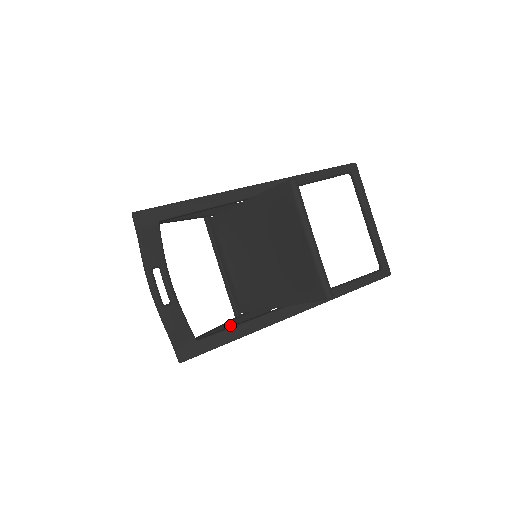
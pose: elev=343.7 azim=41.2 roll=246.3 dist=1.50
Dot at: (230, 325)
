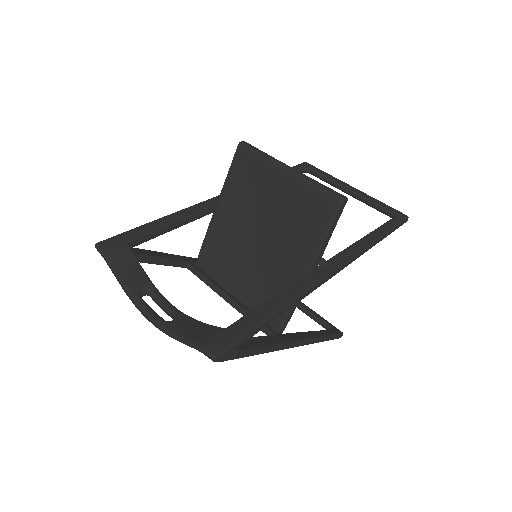
Dot at: (268, 338)
